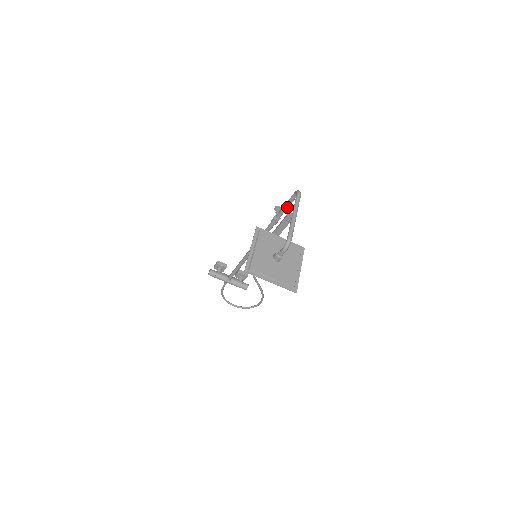
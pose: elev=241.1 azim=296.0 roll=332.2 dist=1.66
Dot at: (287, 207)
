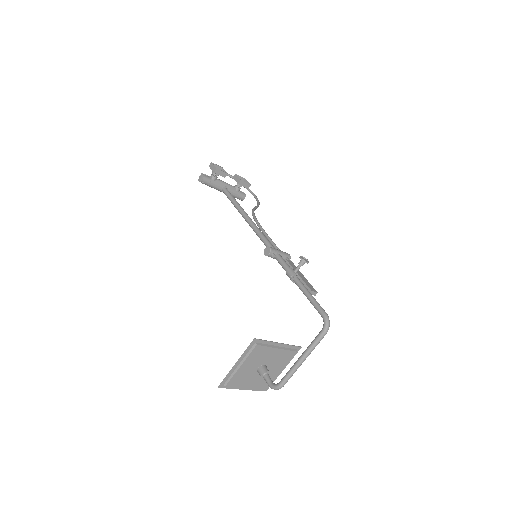
Dot at: (309, 299)
